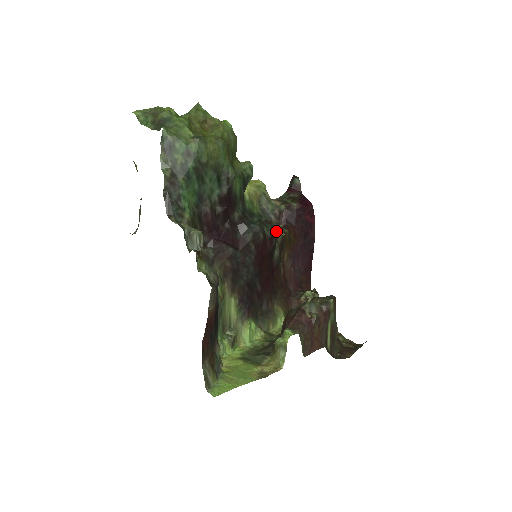
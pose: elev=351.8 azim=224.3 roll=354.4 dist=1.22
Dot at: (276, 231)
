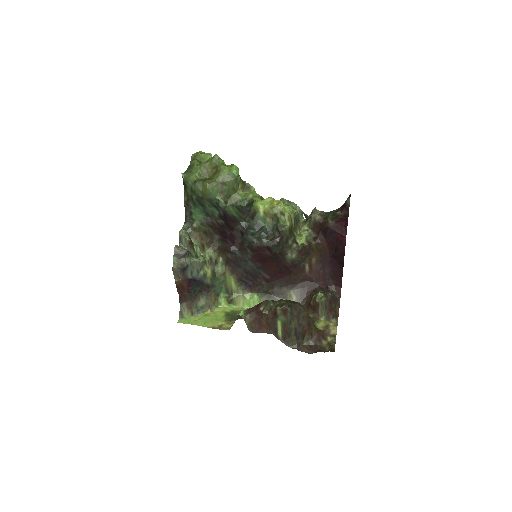
Dot at: (273, 244)
